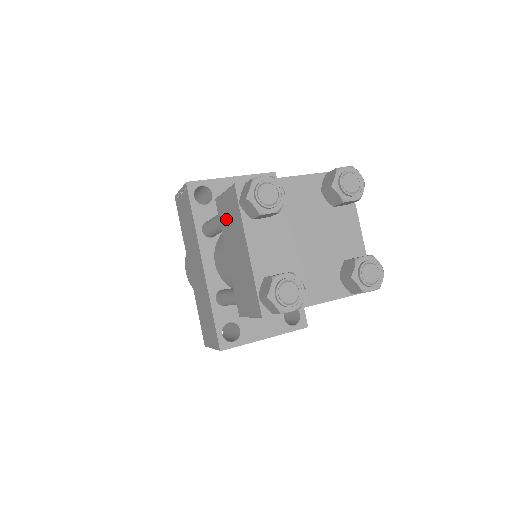
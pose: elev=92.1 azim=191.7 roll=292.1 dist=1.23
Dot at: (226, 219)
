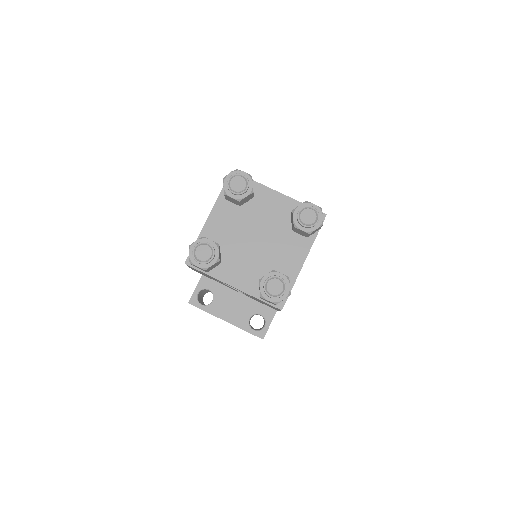
Dot at: occluded
